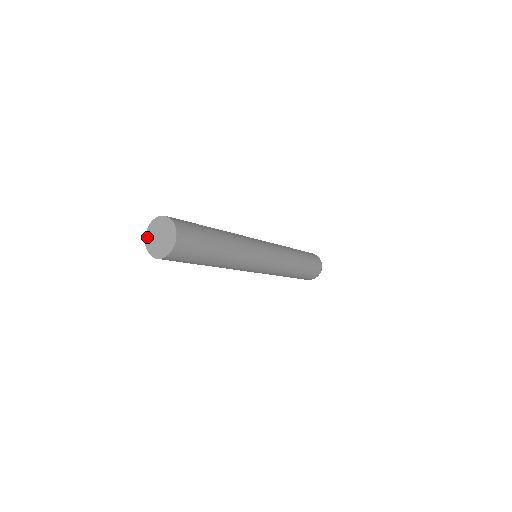
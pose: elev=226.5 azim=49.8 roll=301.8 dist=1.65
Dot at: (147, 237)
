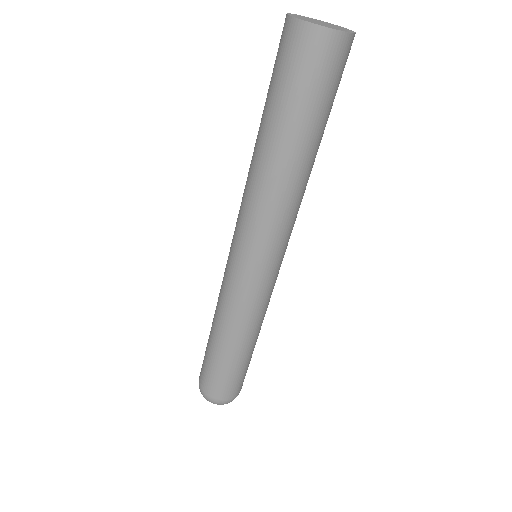
Dot at: (296, 14)
